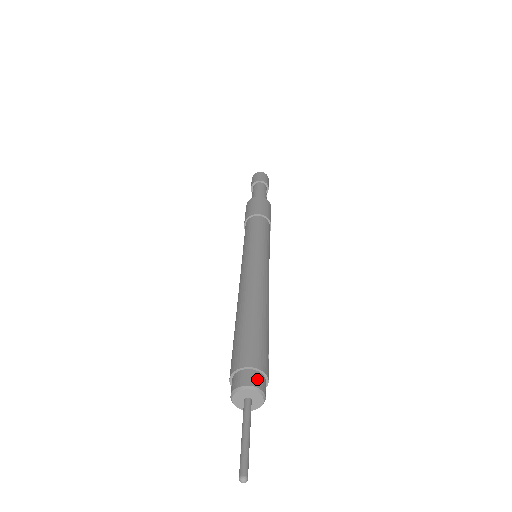
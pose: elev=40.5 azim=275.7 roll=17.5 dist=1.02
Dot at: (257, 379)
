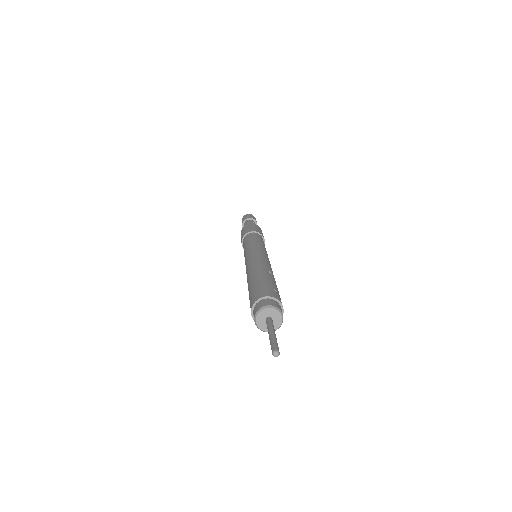
Dot at: (264, 302)
